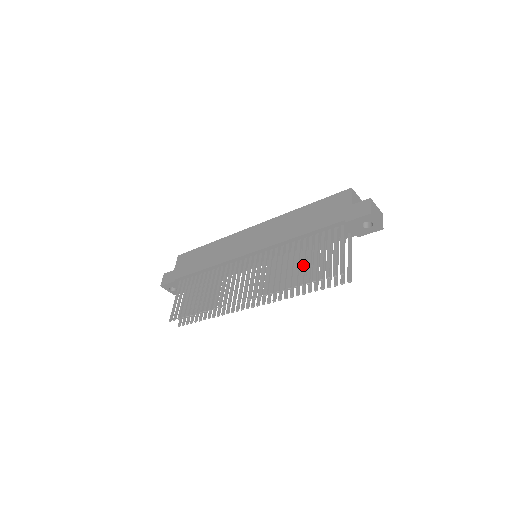
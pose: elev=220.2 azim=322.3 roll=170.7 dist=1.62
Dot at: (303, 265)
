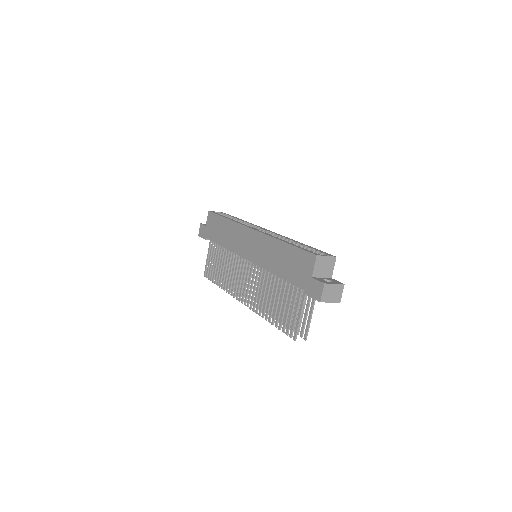
Dot at: (276, 306)
